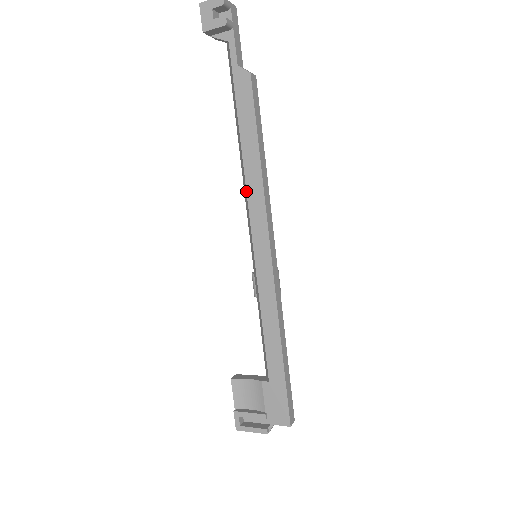
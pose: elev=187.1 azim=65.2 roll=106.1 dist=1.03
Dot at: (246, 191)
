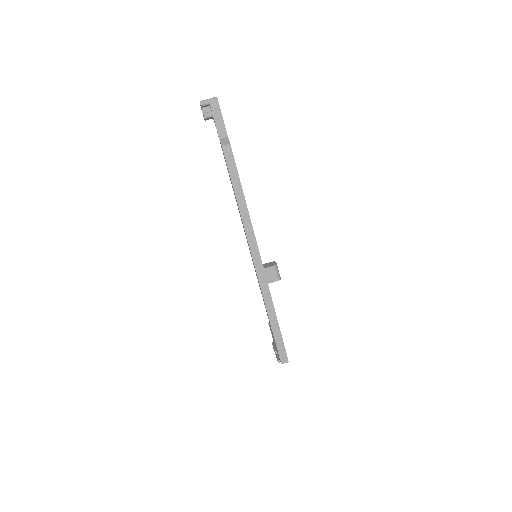
Dot at: occluded
